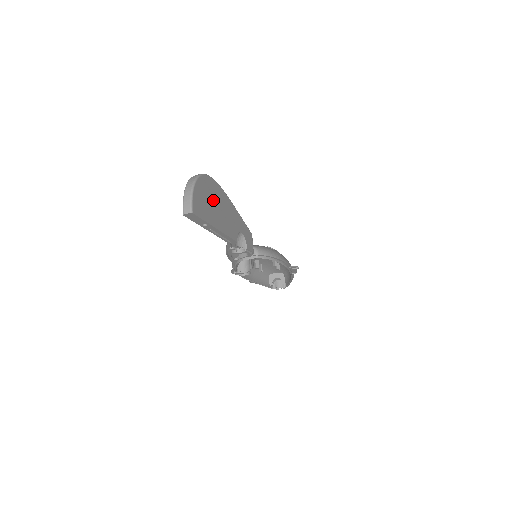
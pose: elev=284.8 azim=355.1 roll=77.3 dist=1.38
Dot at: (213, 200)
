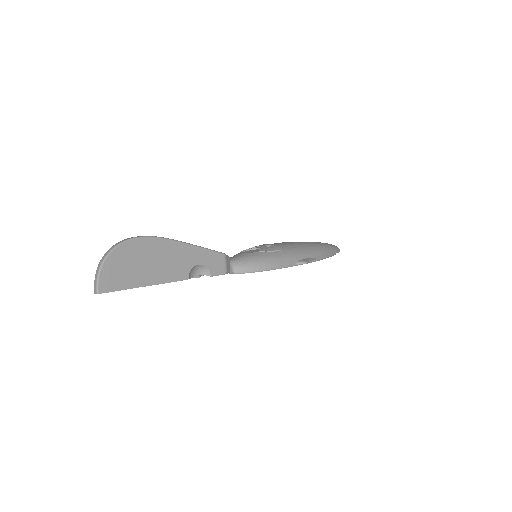
Dot at: (139, 260)
